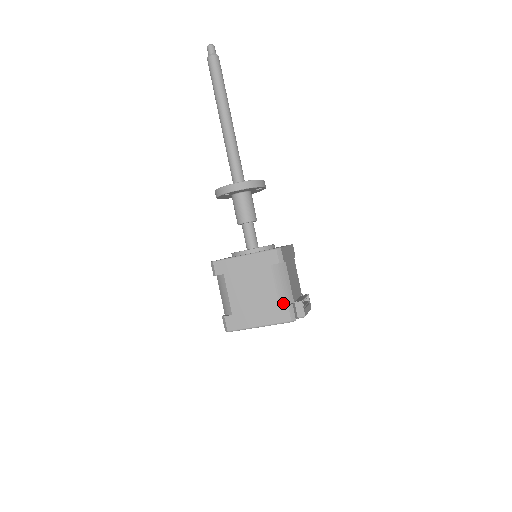
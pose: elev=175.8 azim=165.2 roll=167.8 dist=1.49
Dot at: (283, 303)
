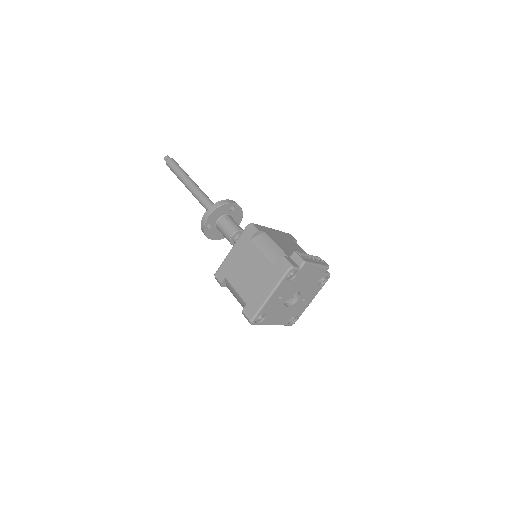
Dot at: (276, 261)
